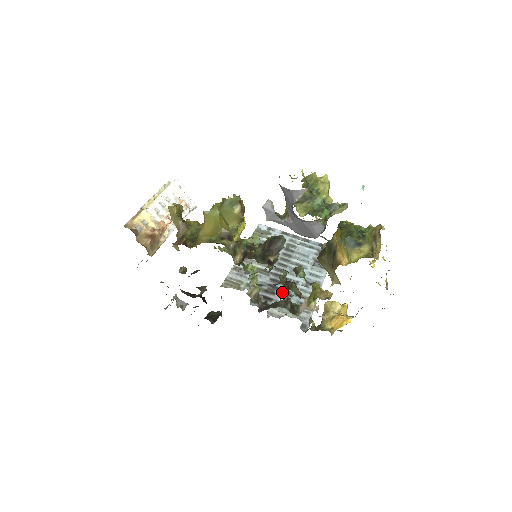
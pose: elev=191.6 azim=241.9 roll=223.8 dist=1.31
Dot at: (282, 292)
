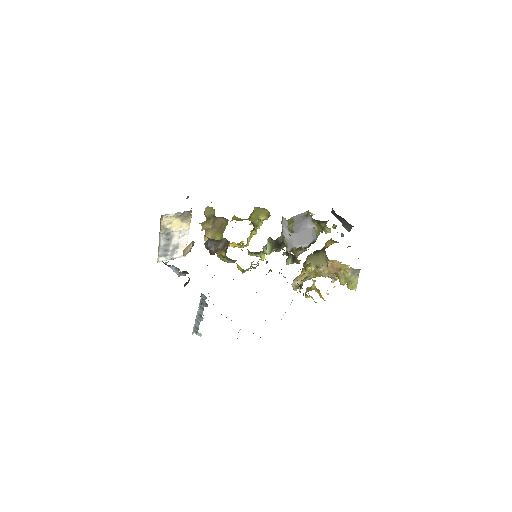
Dot at: occluded
